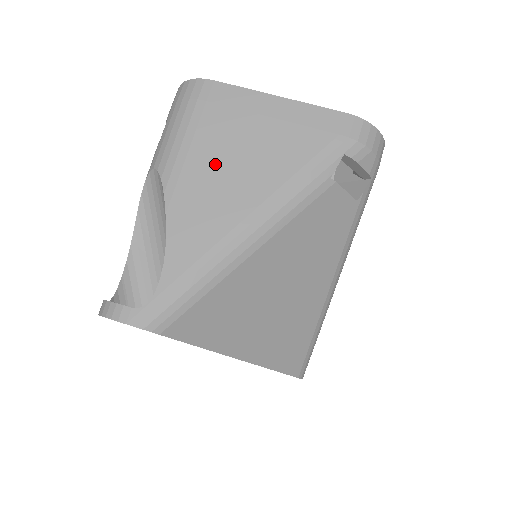
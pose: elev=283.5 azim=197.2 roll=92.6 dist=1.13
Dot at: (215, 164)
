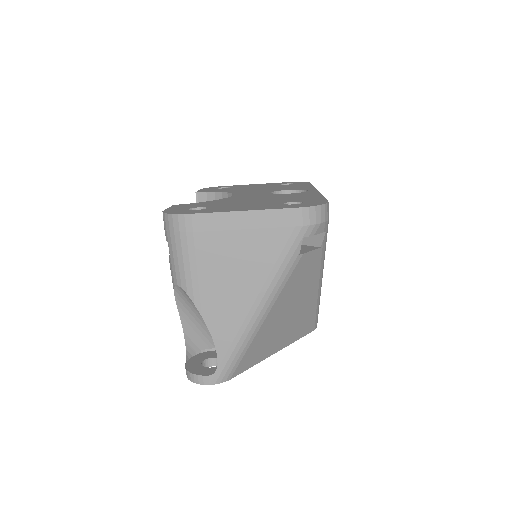
Dot at: (219, 275)
